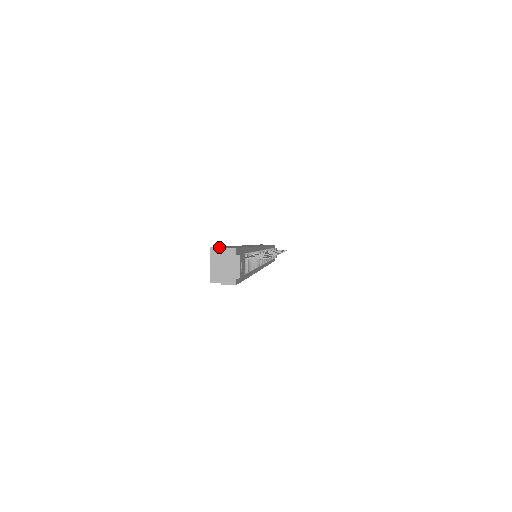
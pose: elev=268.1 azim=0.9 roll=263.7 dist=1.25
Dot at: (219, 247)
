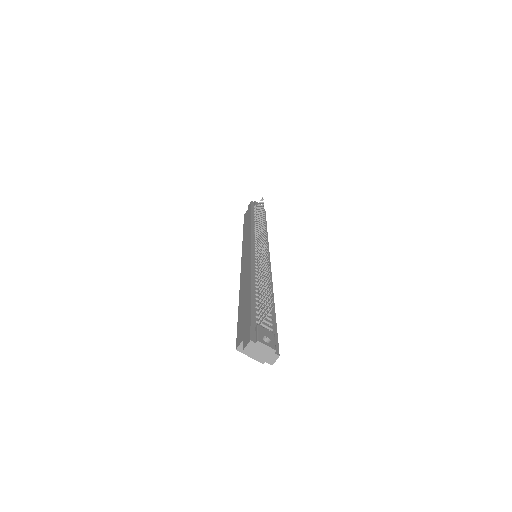
Dot at: (240, 344)
